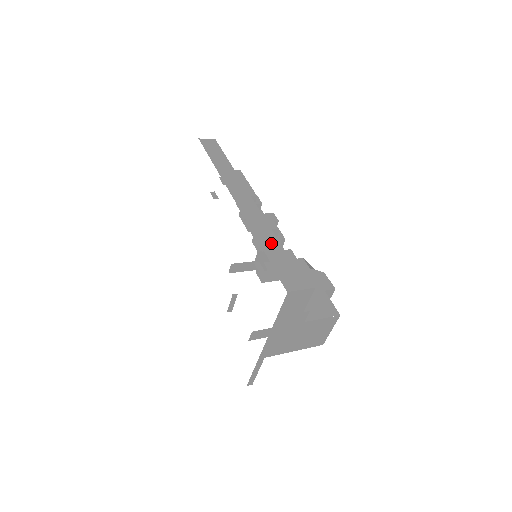
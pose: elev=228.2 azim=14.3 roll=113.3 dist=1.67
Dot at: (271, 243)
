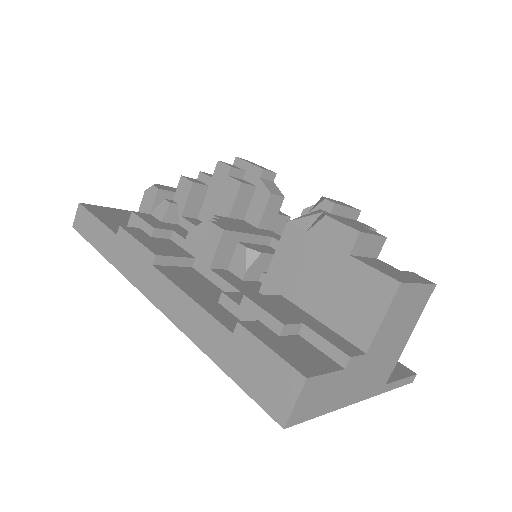
Dot at: (214, 339)
